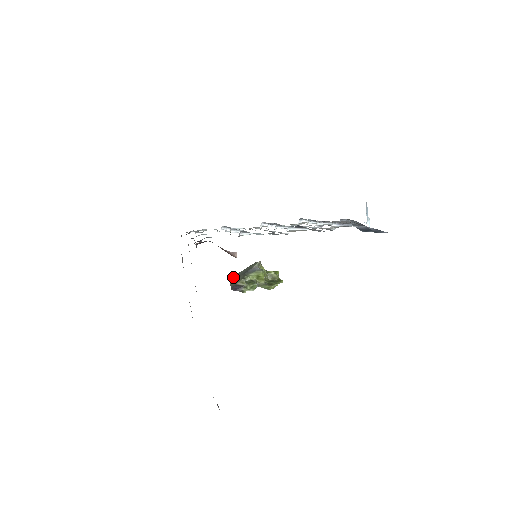
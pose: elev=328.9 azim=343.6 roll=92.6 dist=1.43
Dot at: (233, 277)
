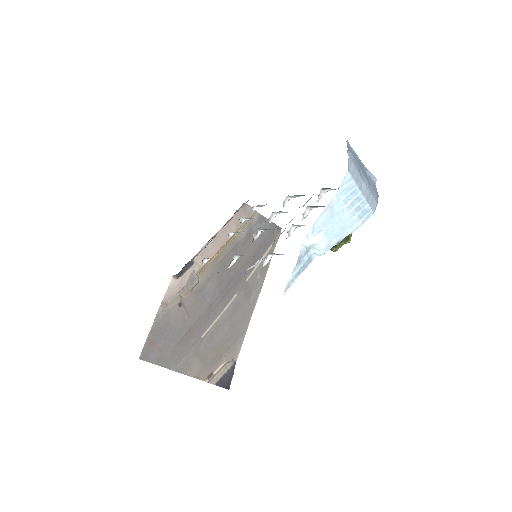
Dot at: occluded
